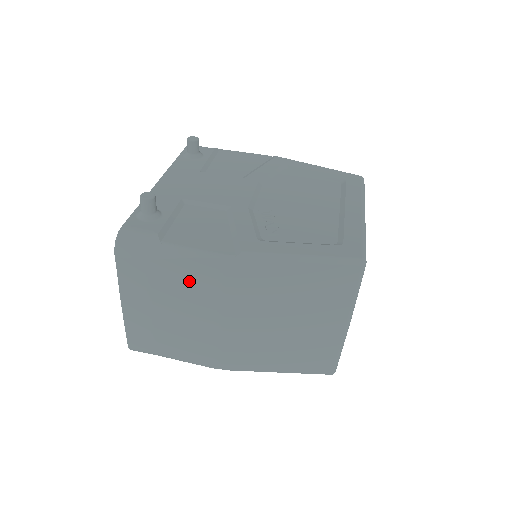
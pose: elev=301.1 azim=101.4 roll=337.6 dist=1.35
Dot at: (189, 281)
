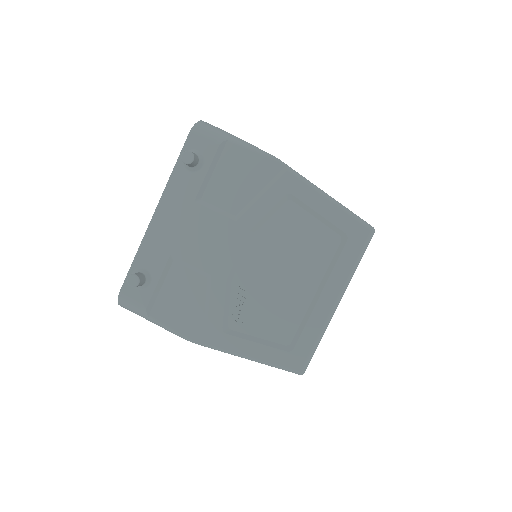
Dot at: occluded
